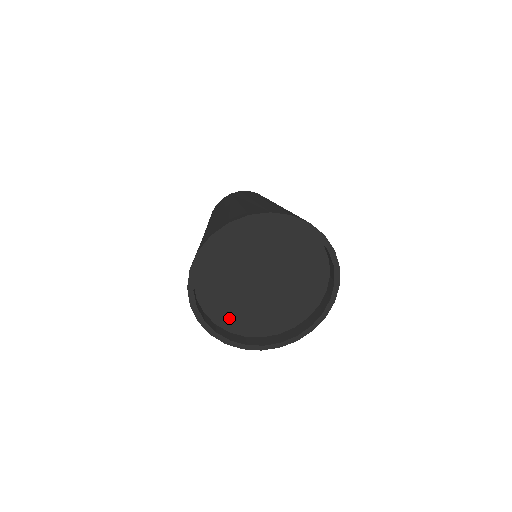
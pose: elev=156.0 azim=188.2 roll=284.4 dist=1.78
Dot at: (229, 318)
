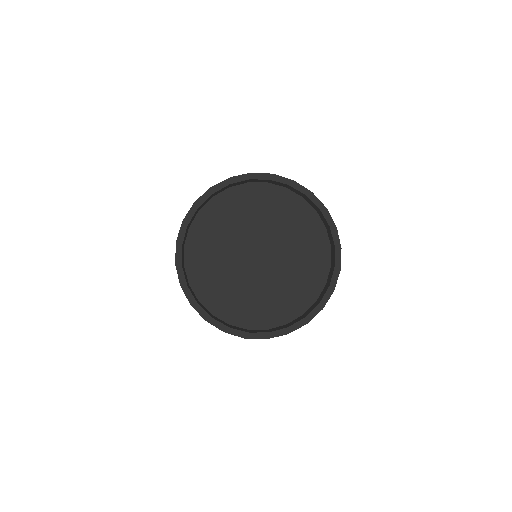
Dot at: (227, 306)
